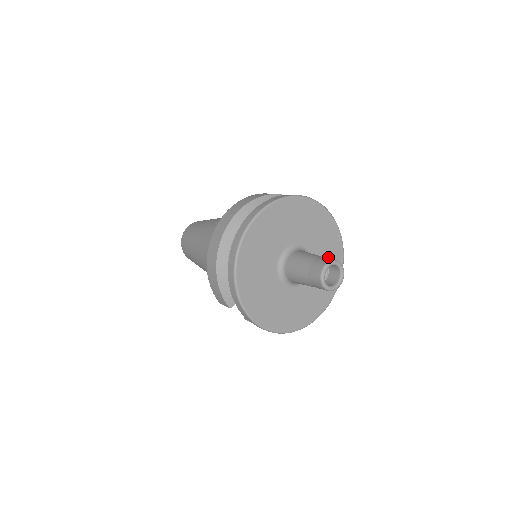
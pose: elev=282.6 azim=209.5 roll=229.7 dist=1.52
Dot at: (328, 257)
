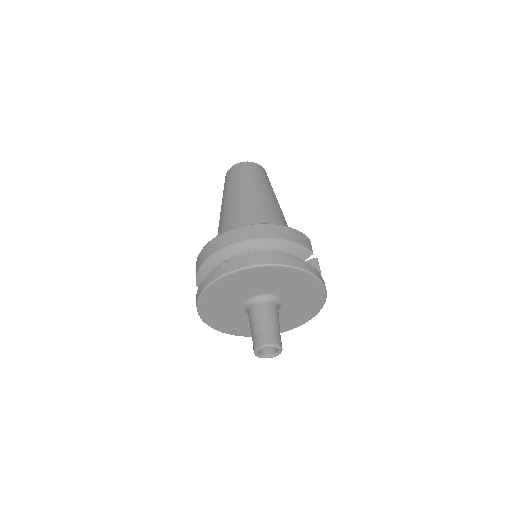
Dot at: (298, 313)
